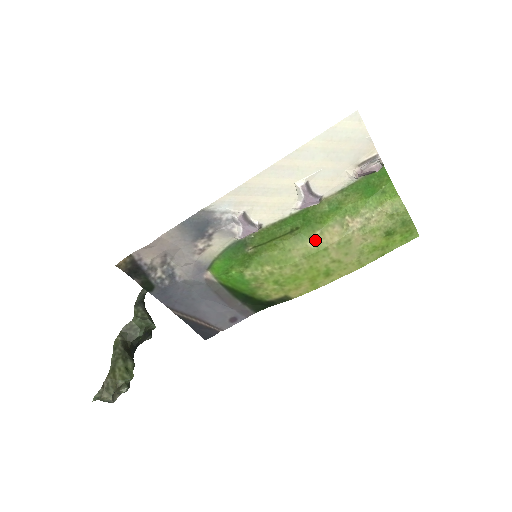
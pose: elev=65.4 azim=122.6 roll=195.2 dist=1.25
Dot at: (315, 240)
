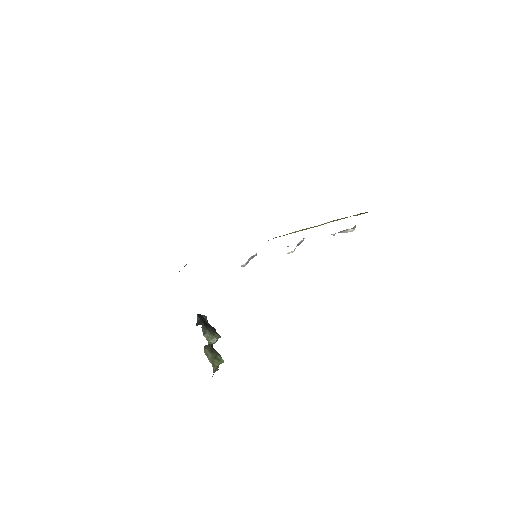
Dot at: occluded
